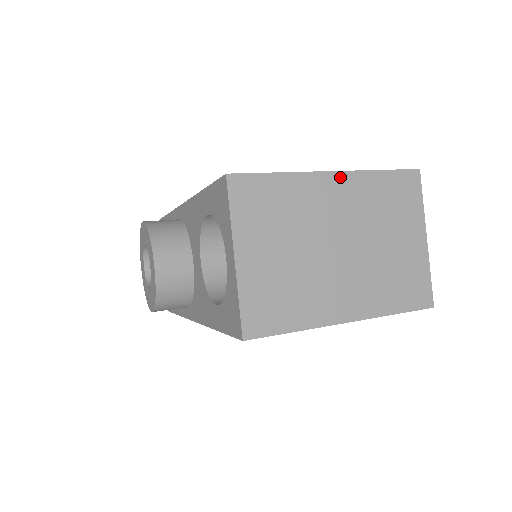
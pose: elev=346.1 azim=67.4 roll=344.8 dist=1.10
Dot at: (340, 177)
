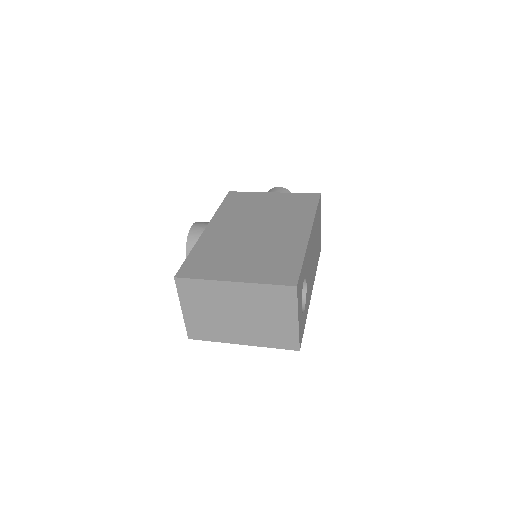
Dot at: (239, 285)
